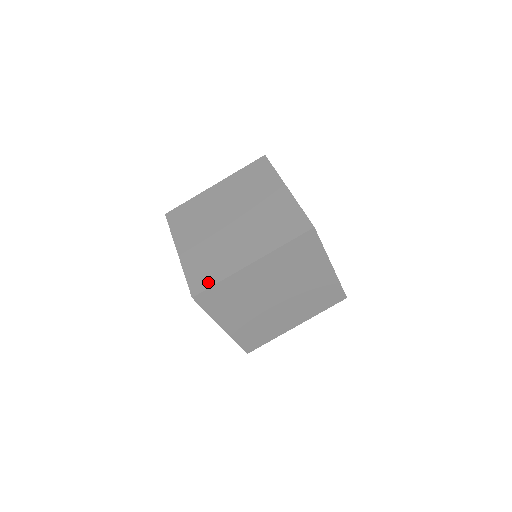
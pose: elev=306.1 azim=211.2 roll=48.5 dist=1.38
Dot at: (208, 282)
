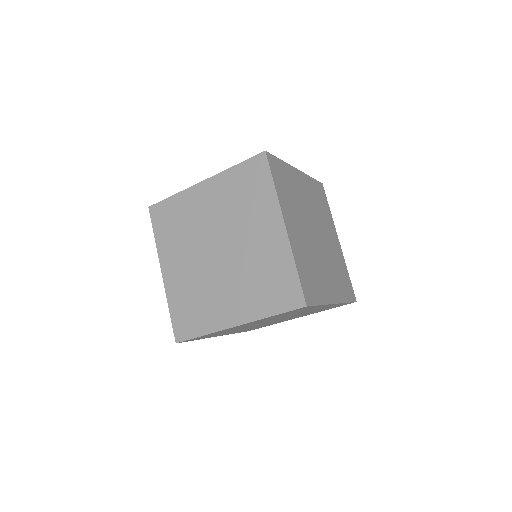
Dot at: occluded
